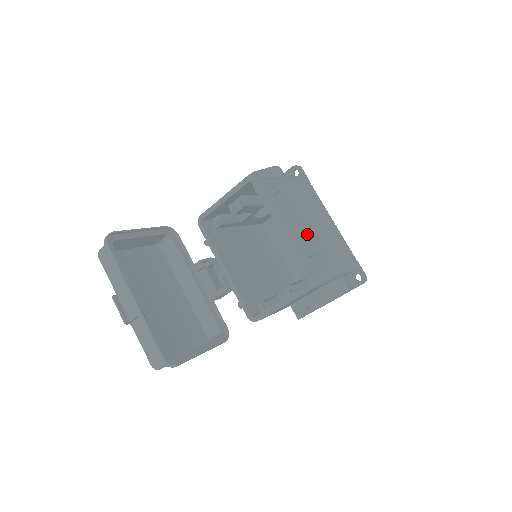
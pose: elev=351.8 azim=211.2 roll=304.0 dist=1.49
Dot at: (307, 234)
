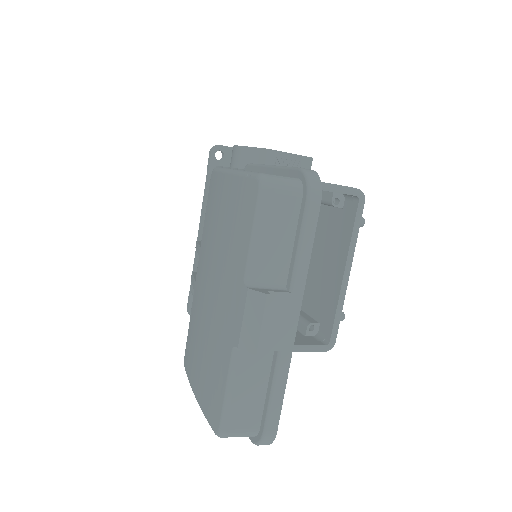
Dot at: occluded
